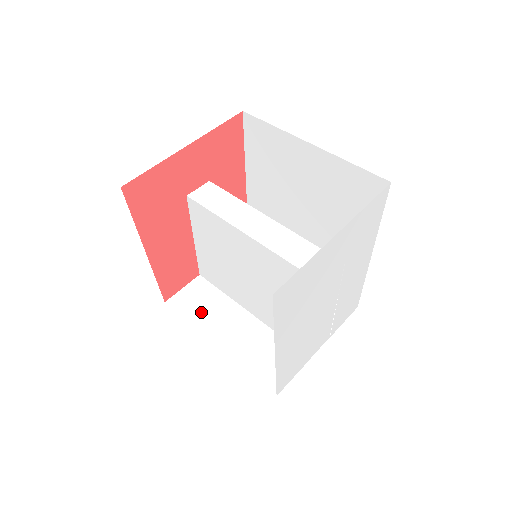
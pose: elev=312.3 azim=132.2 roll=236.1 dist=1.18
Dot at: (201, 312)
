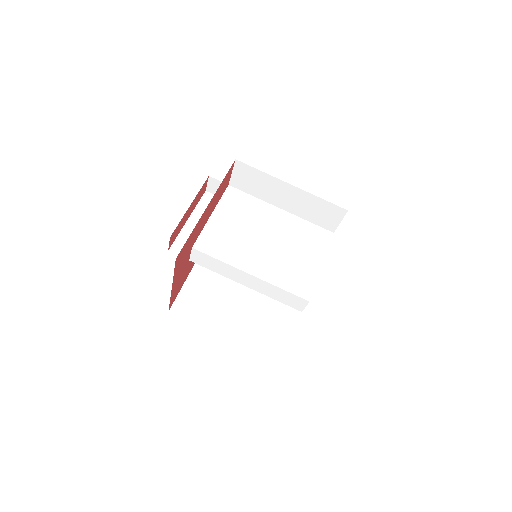
Dot at: occluded
